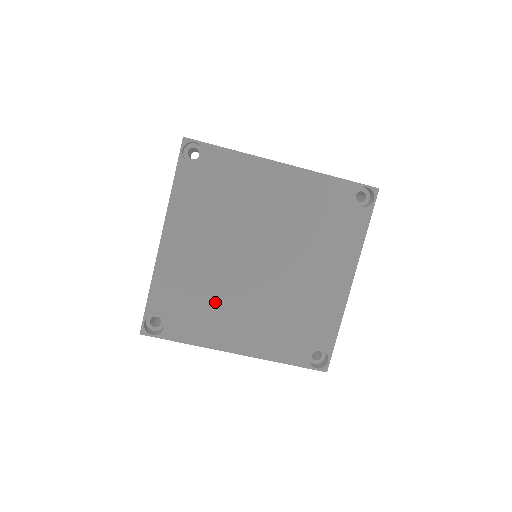
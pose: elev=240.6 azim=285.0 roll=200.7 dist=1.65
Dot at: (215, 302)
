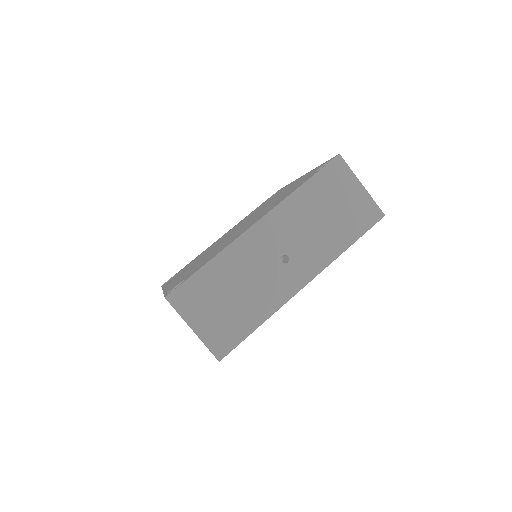
Dot at: occluded
